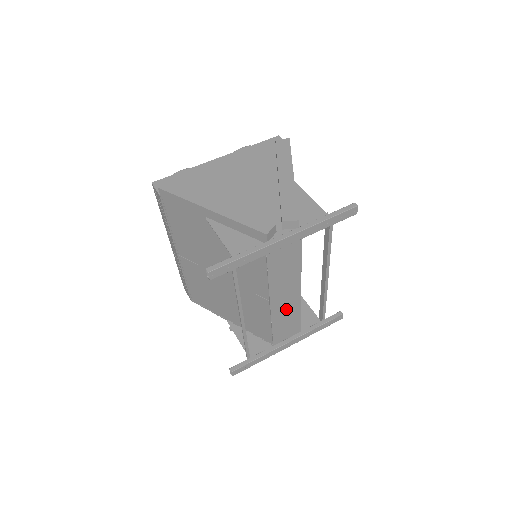
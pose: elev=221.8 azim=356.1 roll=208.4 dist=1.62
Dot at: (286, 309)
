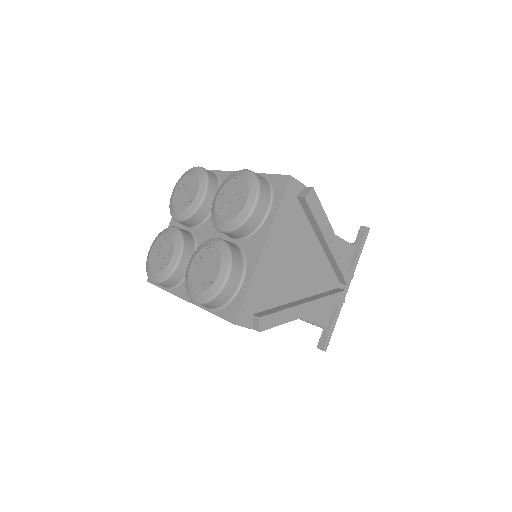
Dot at: occluded
